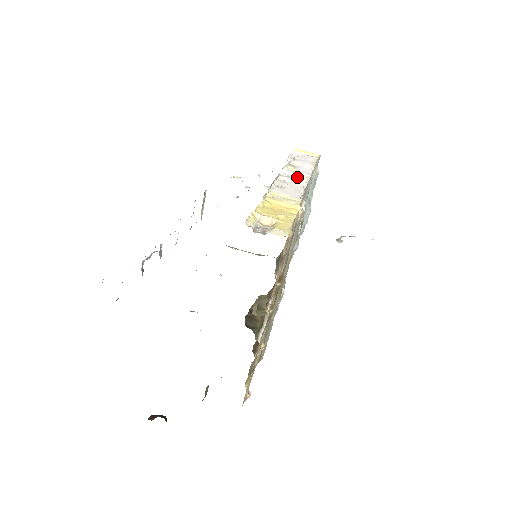
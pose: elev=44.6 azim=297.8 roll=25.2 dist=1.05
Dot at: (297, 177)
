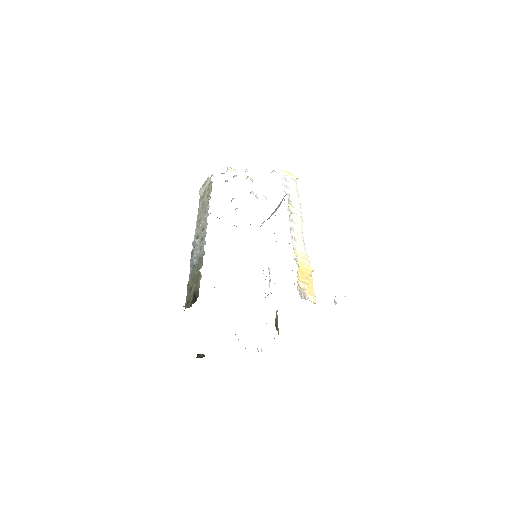
Dot at: (297, 221)
